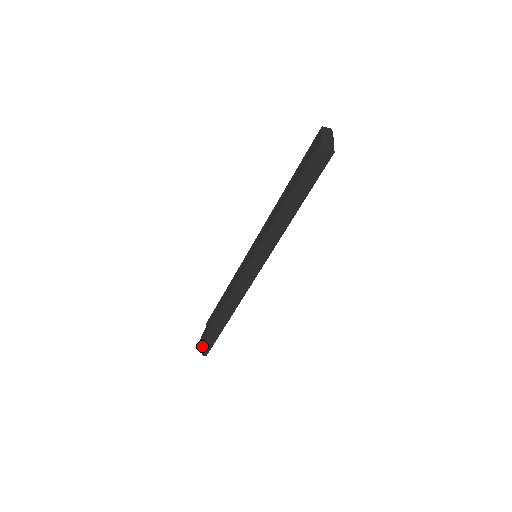
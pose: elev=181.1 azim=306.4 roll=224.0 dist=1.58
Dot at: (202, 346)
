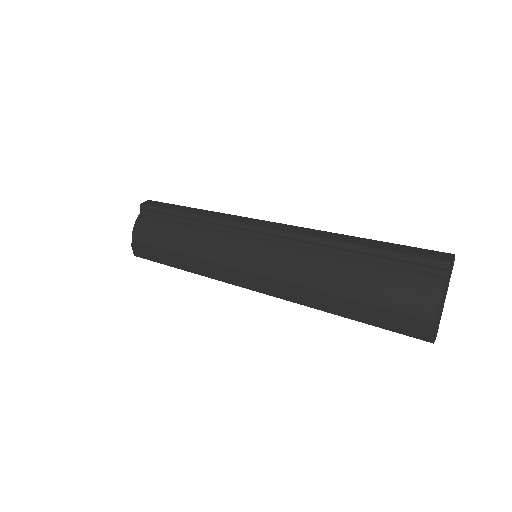
Dot at: (136, 248)
